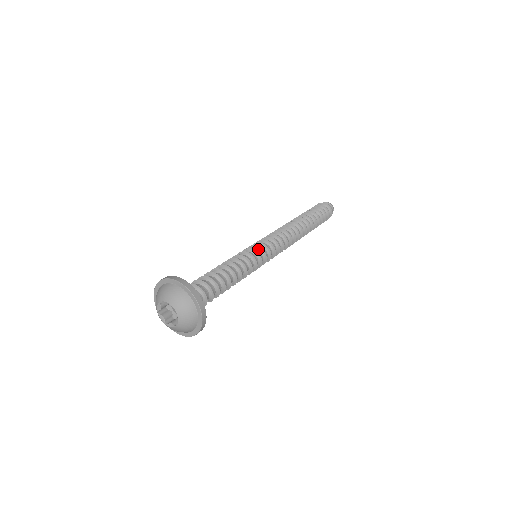
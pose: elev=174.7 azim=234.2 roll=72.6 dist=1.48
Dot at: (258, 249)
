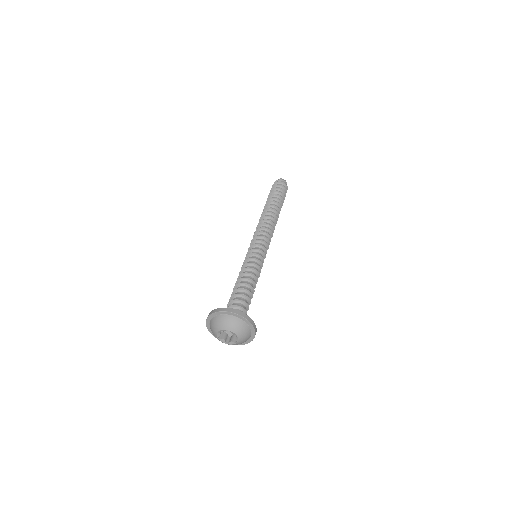
Dot at: (257, 251)
